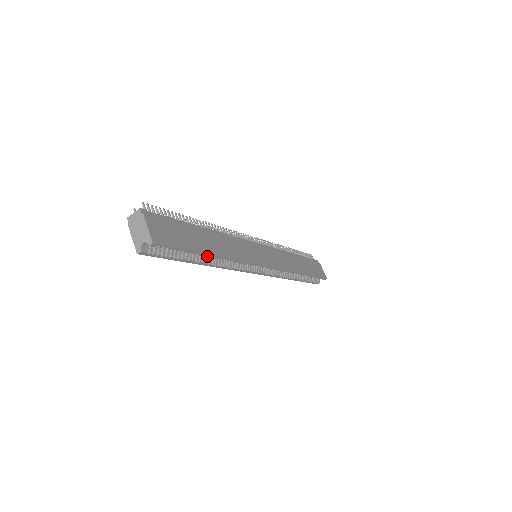
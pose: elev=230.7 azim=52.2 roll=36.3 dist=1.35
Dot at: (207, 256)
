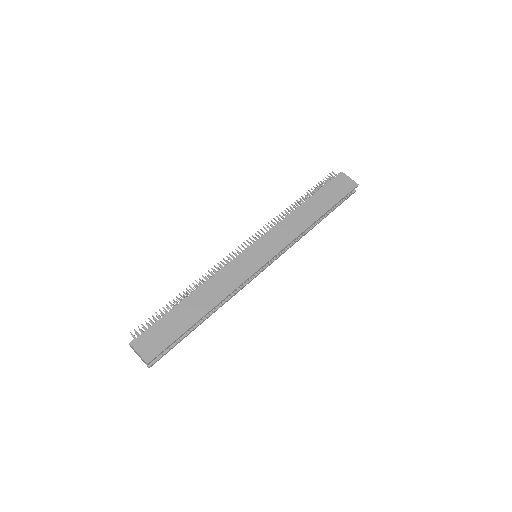
Dot at: occluded
